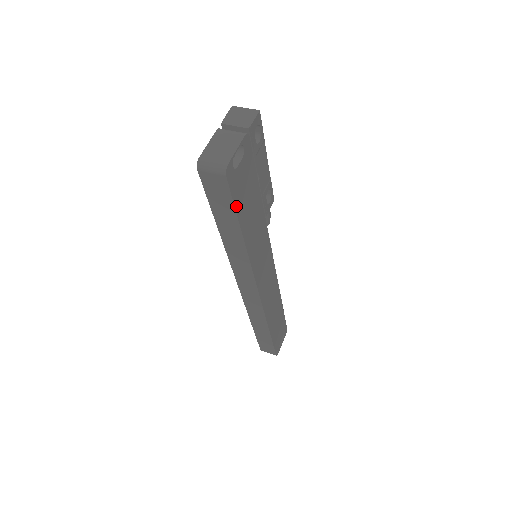
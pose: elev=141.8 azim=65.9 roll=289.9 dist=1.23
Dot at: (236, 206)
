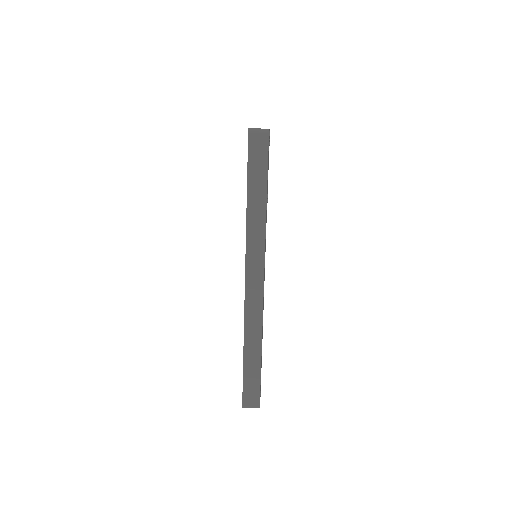
Dot at: occluded
